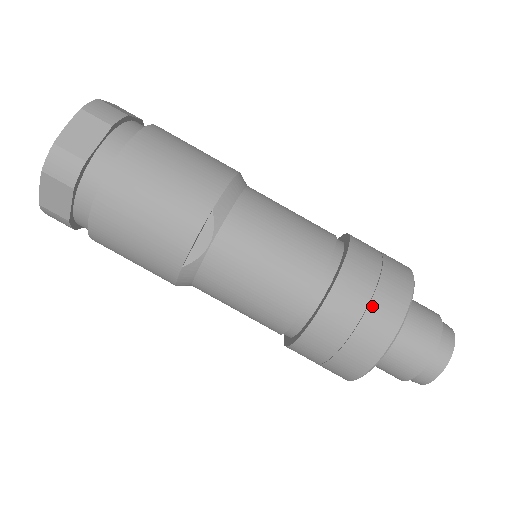
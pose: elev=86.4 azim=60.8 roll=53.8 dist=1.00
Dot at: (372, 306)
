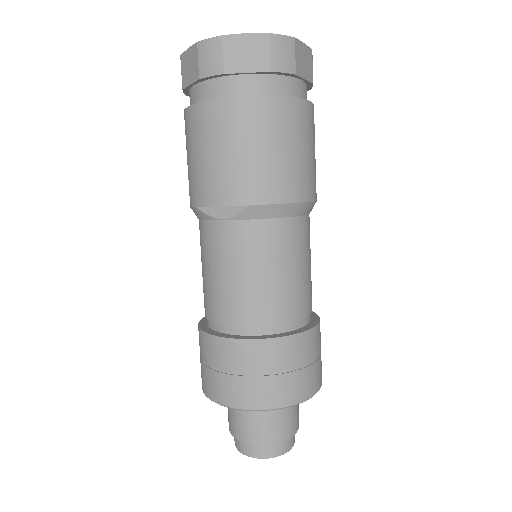
Dot at: (252, 379)
